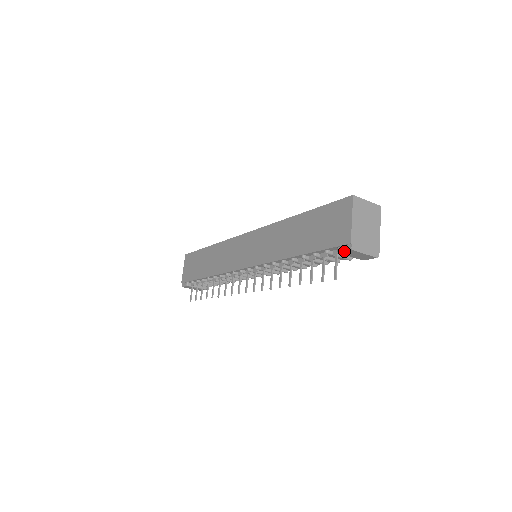
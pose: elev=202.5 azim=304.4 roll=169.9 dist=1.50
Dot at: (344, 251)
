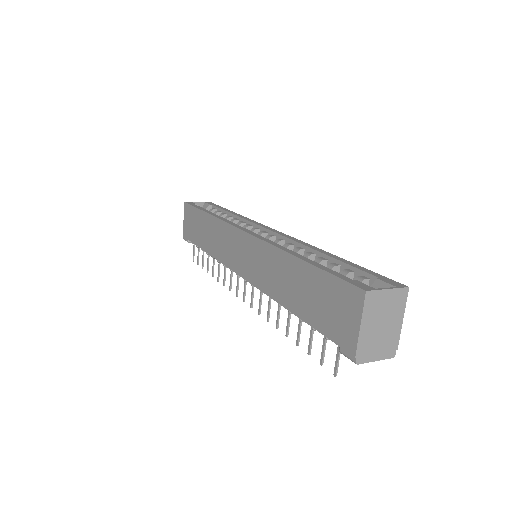
Dot at: (347, 357)
